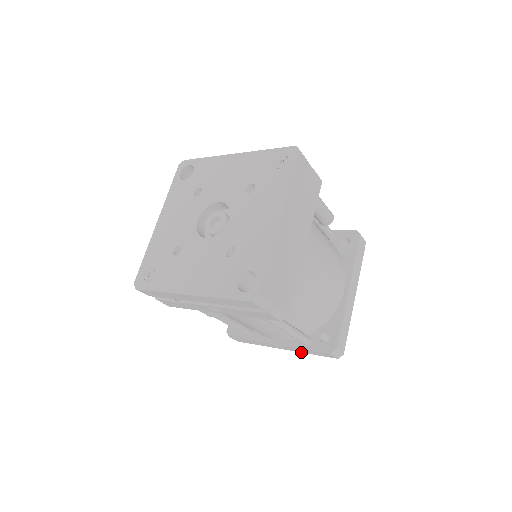
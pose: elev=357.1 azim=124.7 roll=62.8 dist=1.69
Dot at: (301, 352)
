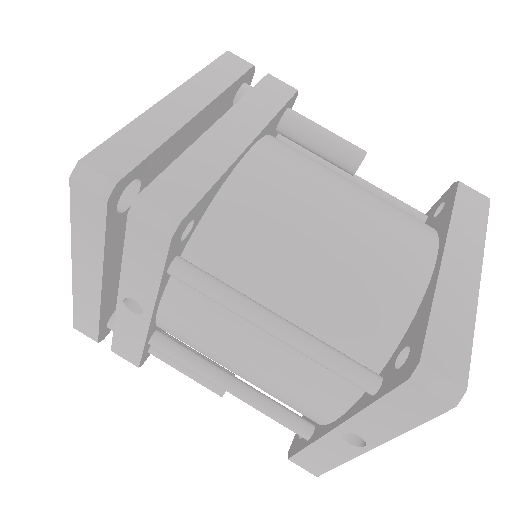
Dot at: (393, 436)
